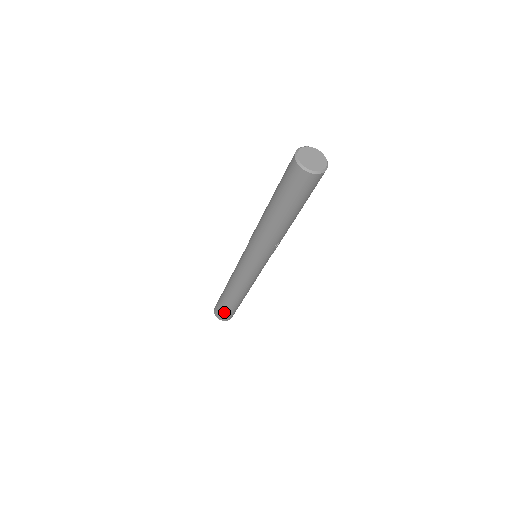
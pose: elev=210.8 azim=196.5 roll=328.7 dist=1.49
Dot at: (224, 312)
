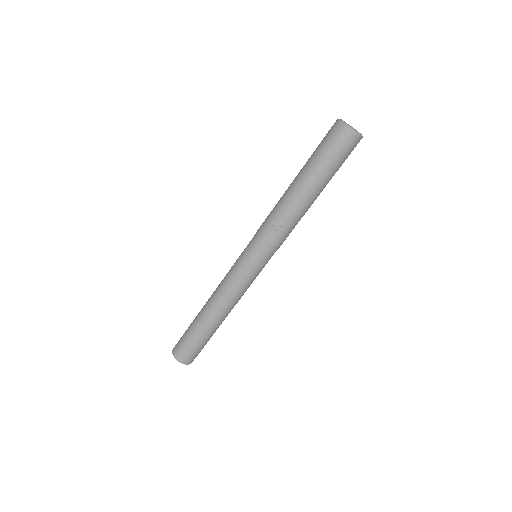
Dot at: (184, 338)
